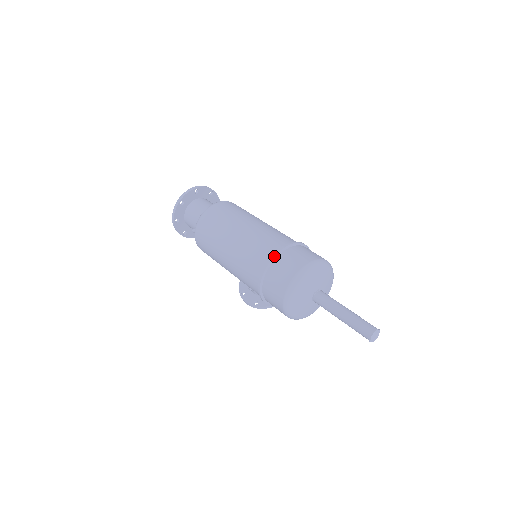
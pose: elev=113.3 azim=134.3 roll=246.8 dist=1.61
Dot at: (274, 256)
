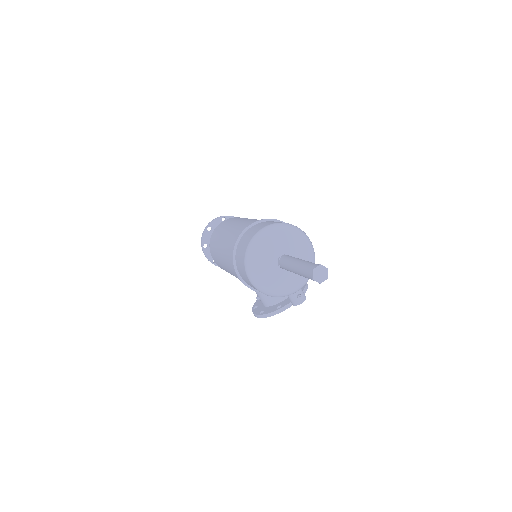
Dot at: (246, 228)
